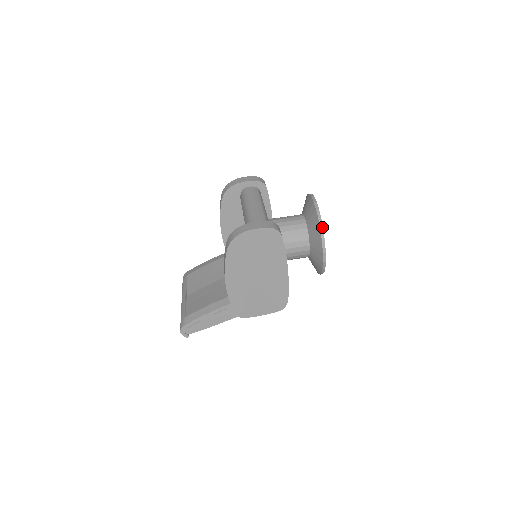
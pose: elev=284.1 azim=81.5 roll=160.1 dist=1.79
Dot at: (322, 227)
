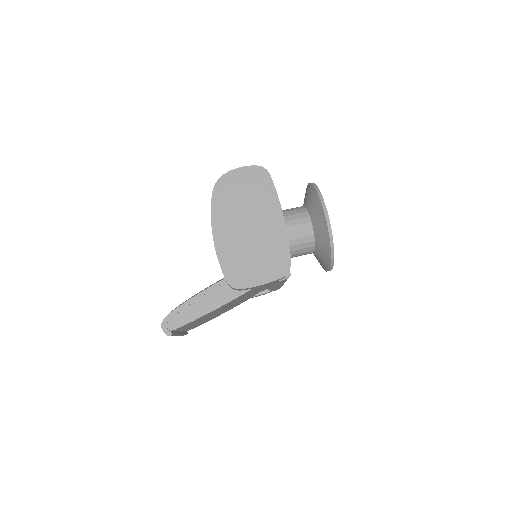
Dot at: (318, 190)
